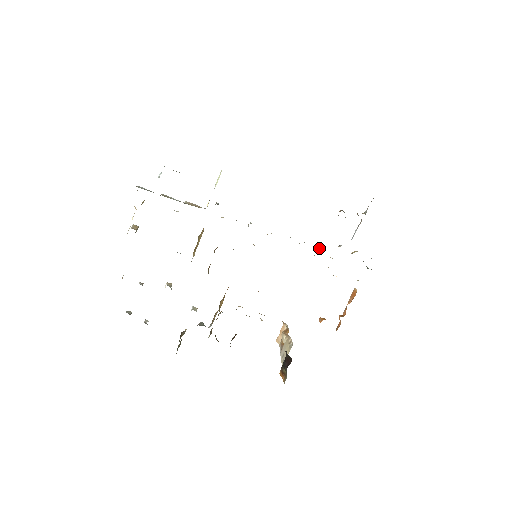
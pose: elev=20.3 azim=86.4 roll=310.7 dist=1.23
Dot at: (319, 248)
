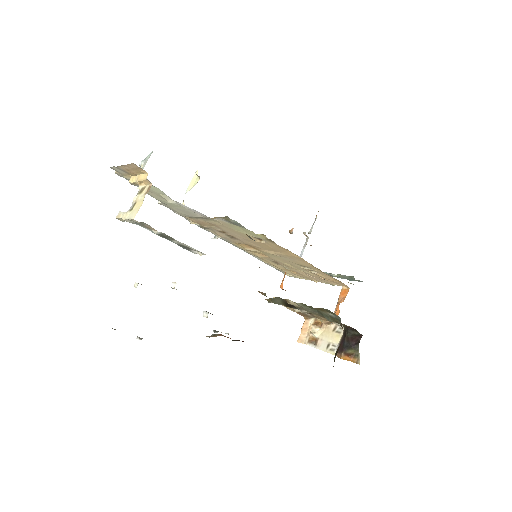
Dot at: occluded
